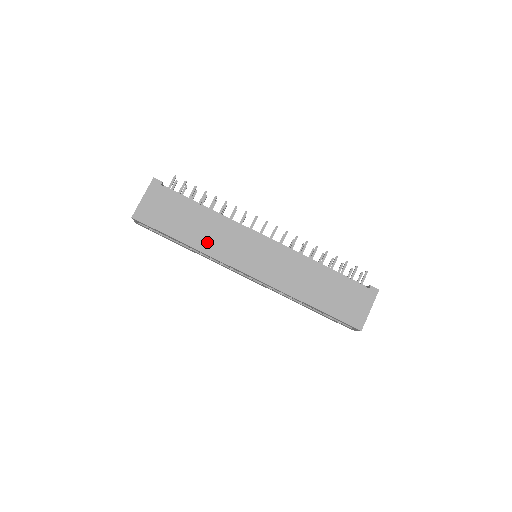
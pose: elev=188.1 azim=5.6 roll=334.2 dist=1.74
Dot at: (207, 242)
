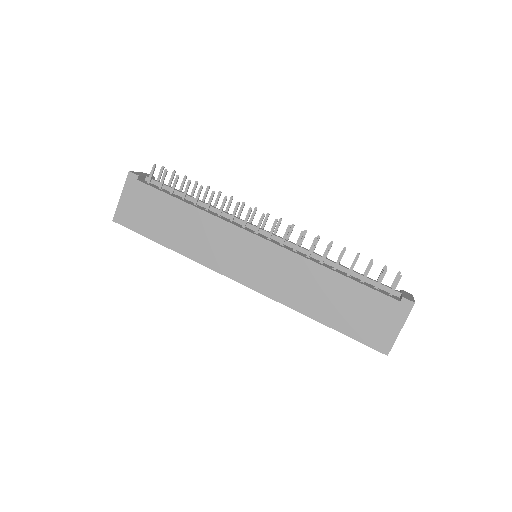
Dot at: (193, 246)
